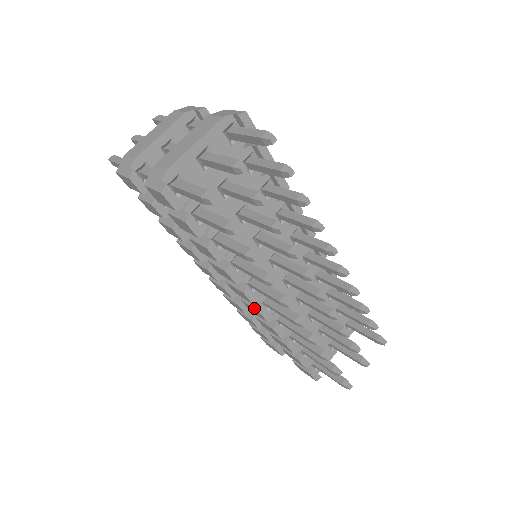
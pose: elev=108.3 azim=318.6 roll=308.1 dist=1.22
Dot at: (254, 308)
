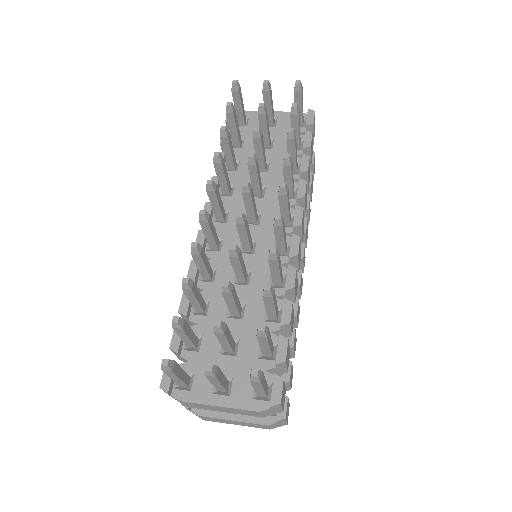
Dot at: occluded
